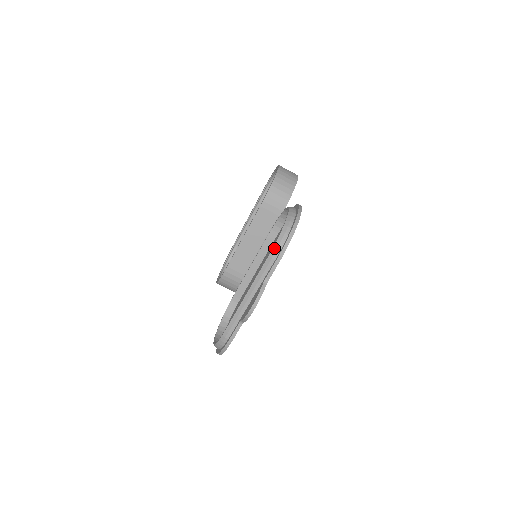
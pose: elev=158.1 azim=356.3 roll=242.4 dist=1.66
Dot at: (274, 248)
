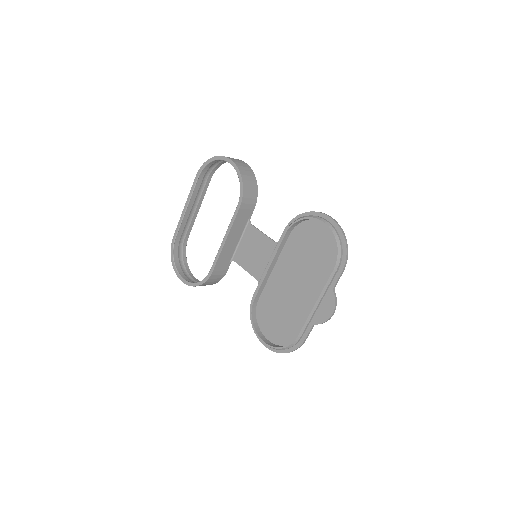
Dot at: (337, 263)
